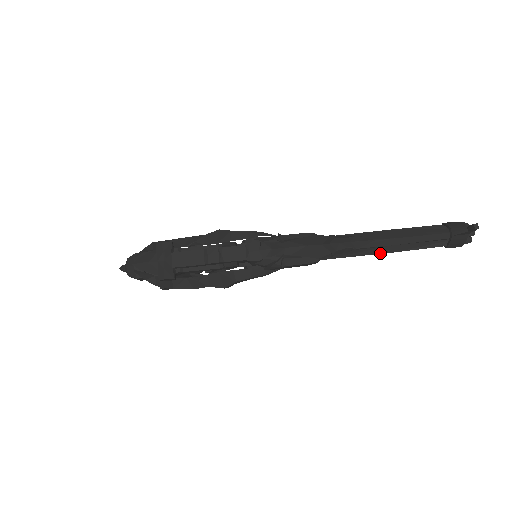
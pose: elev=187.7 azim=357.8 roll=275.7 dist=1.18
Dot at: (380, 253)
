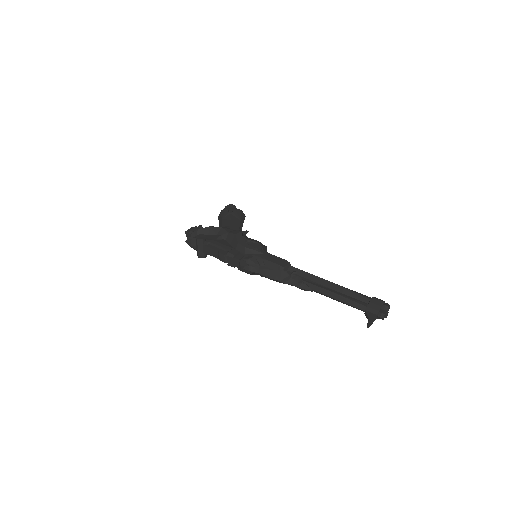
Dot at: occluded
